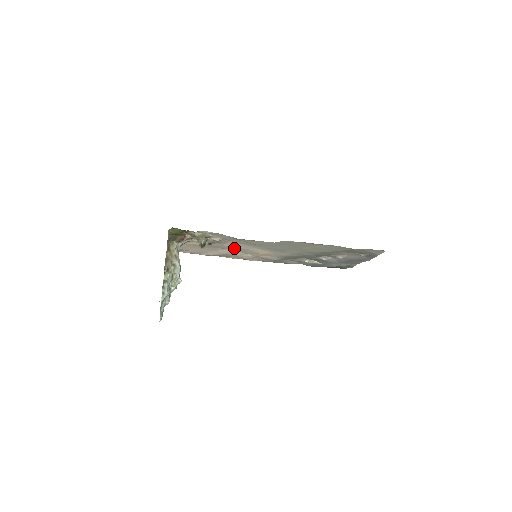
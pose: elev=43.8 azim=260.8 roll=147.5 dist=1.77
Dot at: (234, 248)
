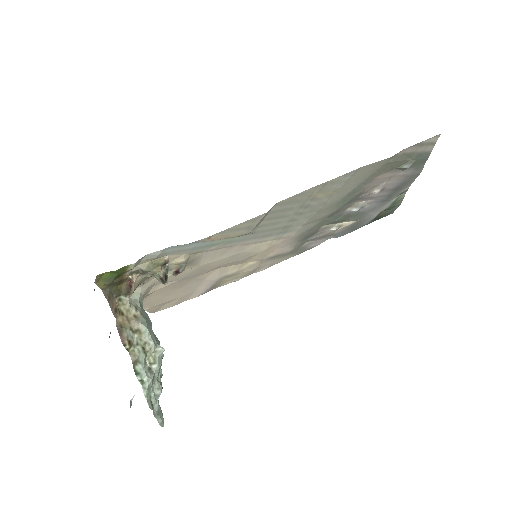
Dot at: (220, 262)
